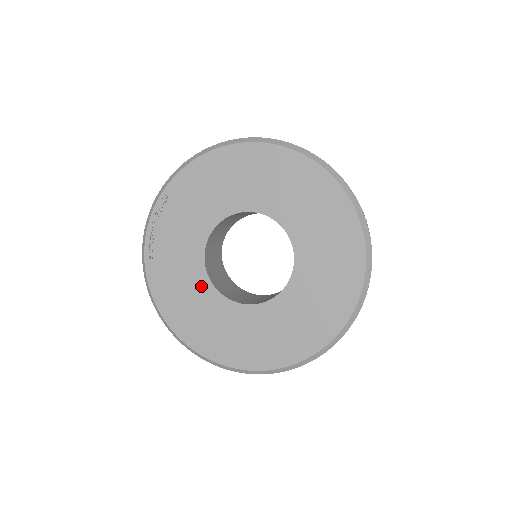
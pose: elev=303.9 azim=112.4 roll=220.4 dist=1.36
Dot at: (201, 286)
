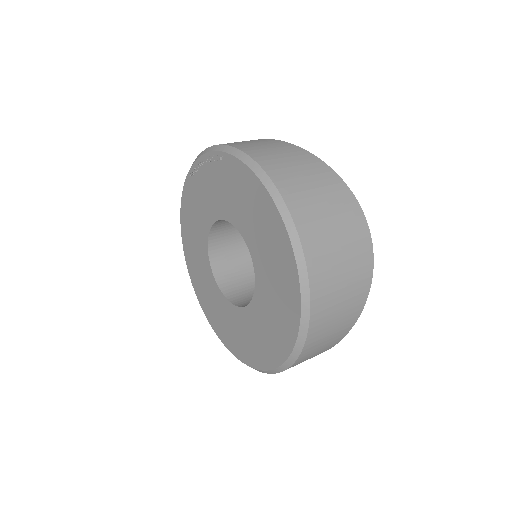
Dot at: (203, 232)
